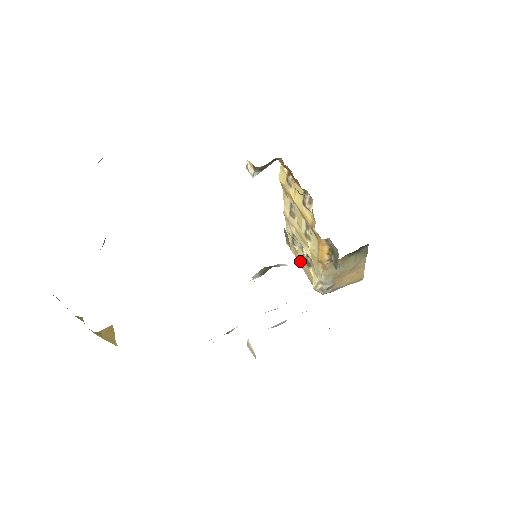
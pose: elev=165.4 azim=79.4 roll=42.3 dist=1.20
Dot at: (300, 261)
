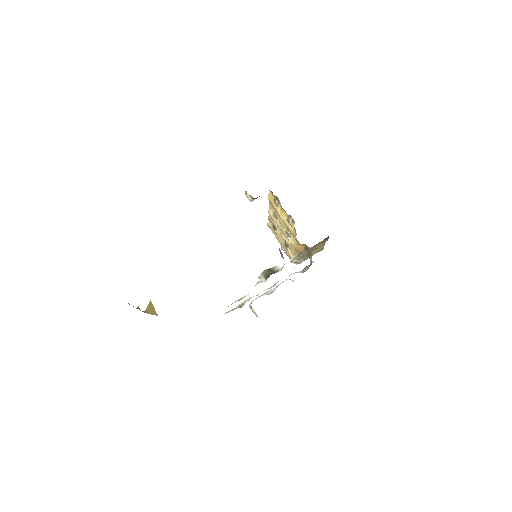
Dot at: (279, 240)
